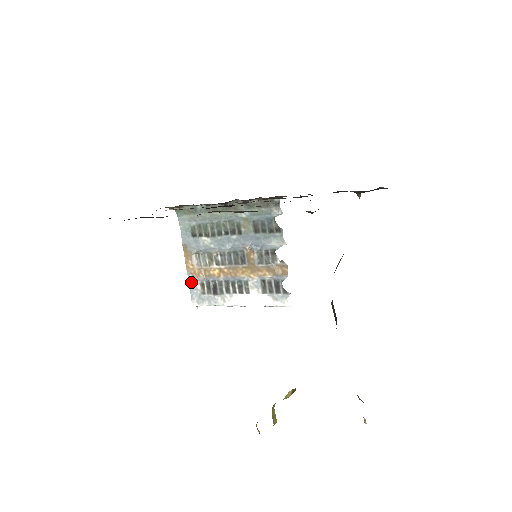
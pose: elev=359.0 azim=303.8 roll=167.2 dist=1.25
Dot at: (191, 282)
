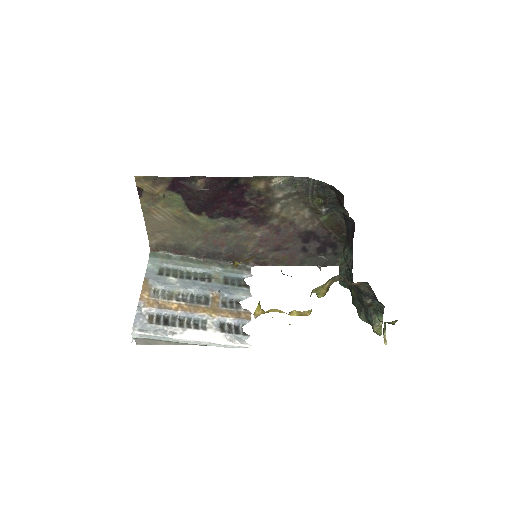
Dot at: (140, 310)
